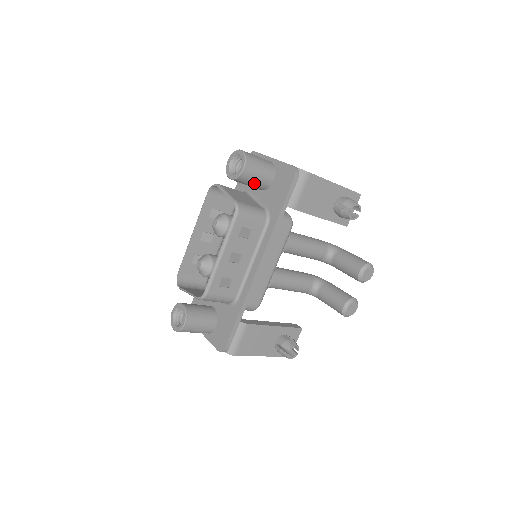
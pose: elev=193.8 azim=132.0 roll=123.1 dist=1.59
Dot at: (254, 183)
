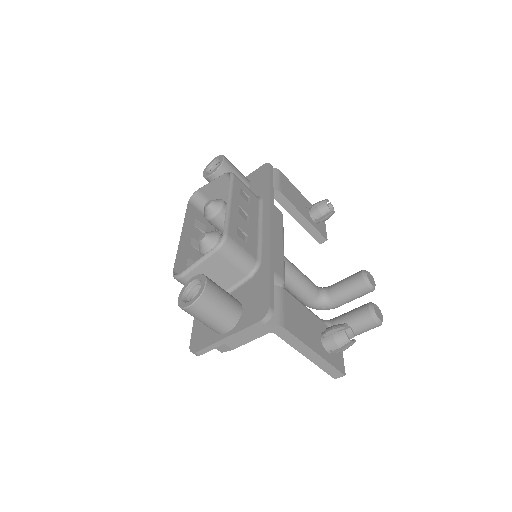
Dot at: occluded
